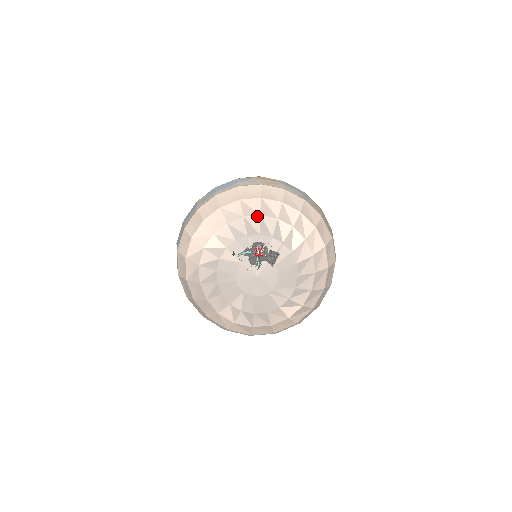
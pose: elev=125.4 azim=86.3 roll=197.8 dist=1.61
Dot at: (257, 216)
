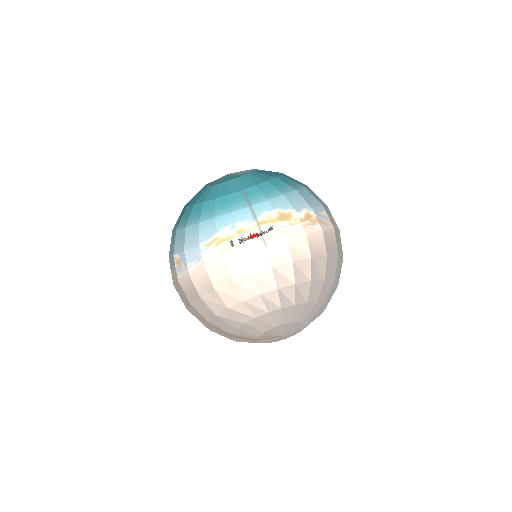
Dot at: (241, 304)
